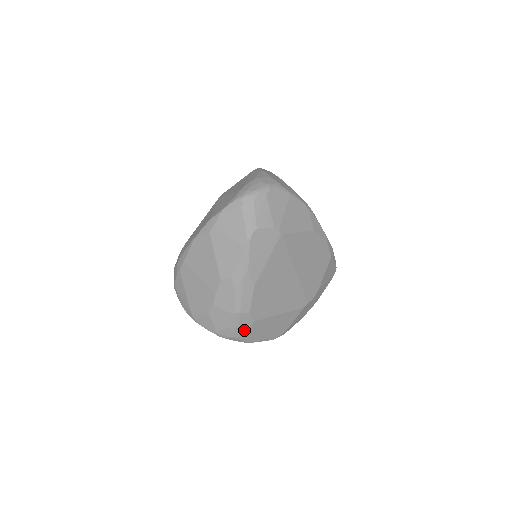
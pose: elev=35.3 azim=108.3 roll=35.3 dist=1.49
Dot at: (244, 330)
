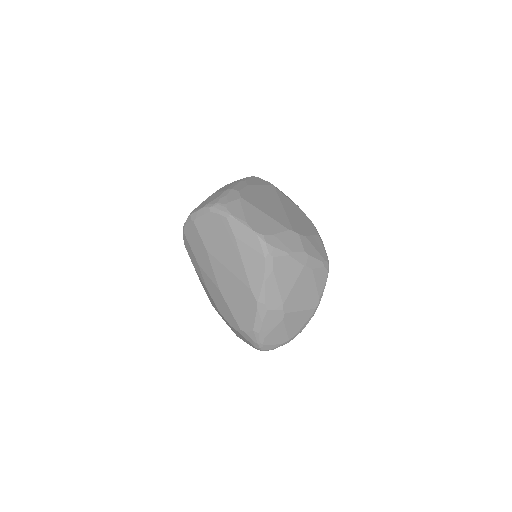
Dot at: (230, 200)
